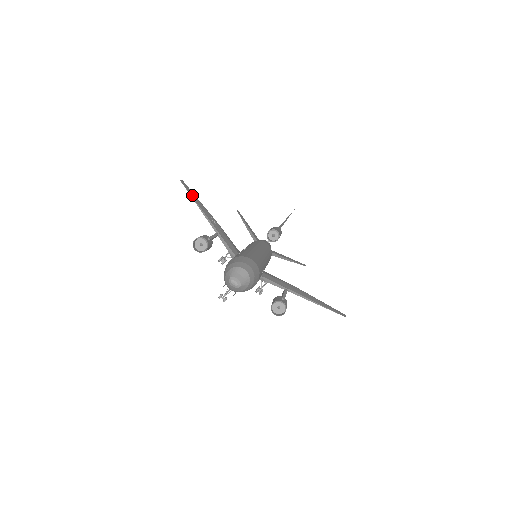
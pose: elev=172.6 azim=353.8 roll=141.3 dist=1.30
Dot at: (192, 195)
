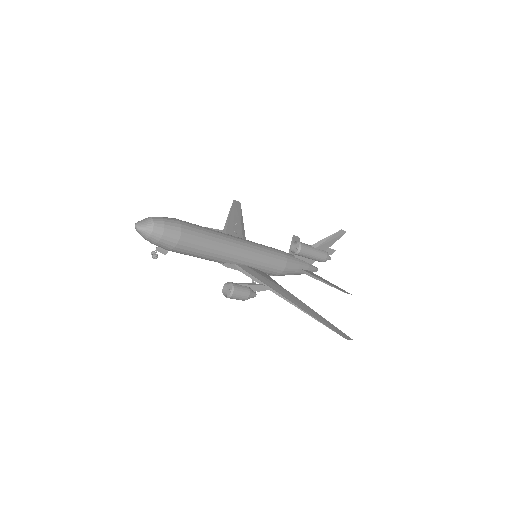
Dot at: (234, 209)
